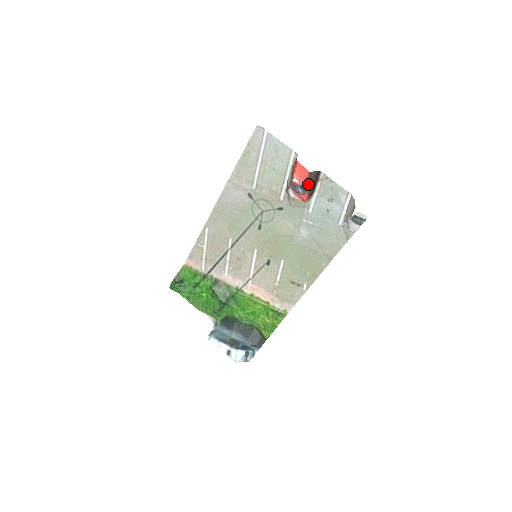
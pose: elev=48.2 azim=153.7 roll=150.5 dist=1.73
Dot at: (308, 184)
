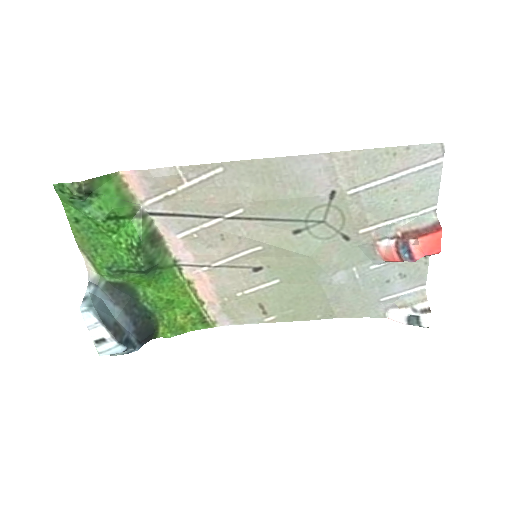
Dot at: (419, 257)
